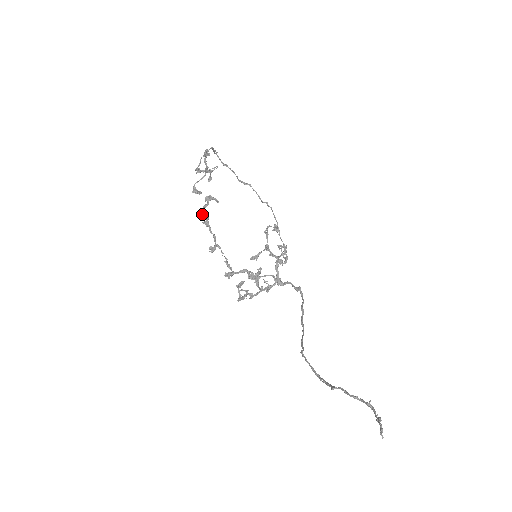
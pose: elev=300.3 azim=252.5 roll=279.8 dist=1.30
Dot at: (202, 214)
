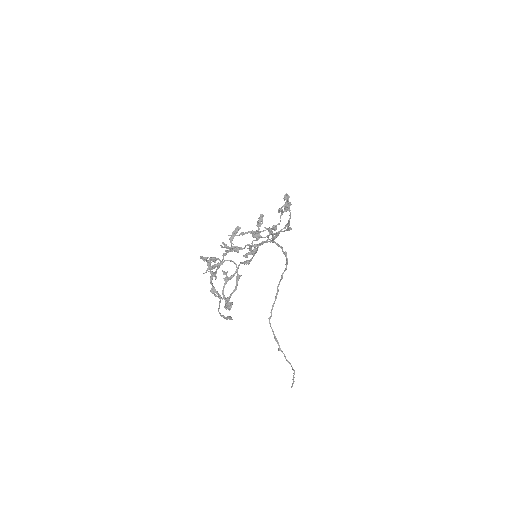
Dot at: (211, 283)
